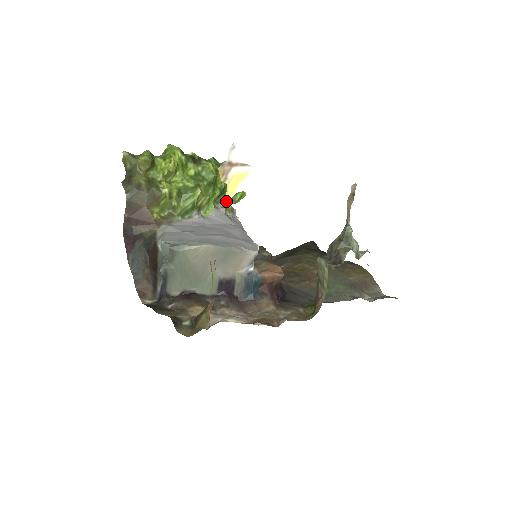
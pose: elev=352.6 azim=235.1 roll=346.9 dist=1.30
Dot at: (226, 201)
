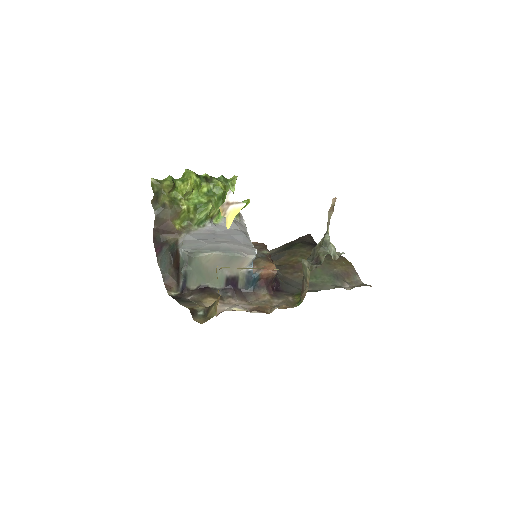
Dot at: occluded
